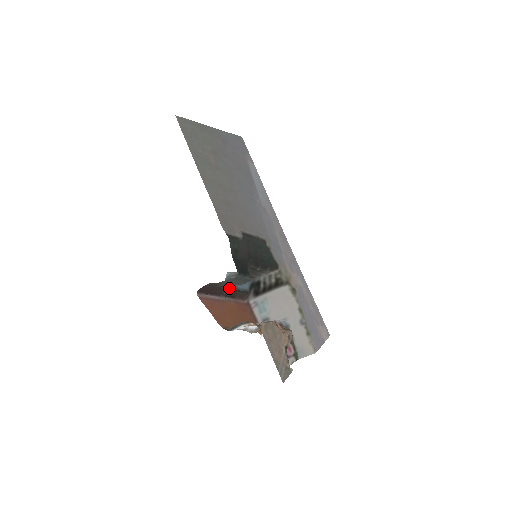
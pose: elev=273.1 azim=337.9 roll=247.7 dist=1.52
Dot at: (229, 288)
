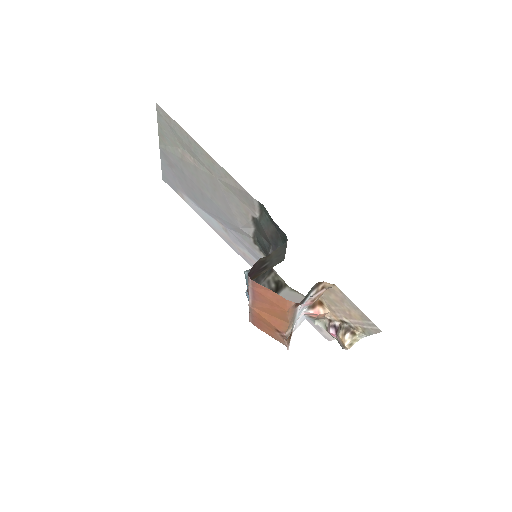
Dot at: occluded
